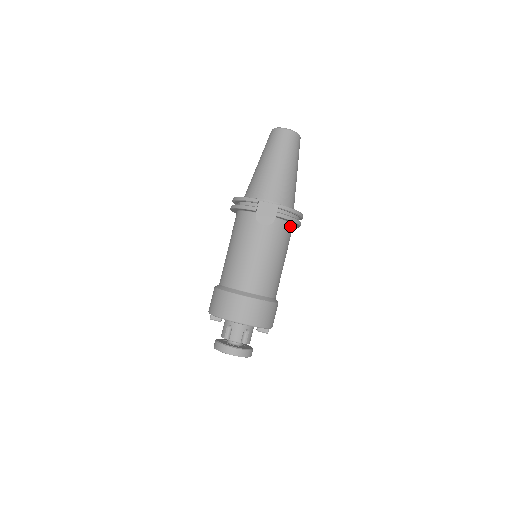
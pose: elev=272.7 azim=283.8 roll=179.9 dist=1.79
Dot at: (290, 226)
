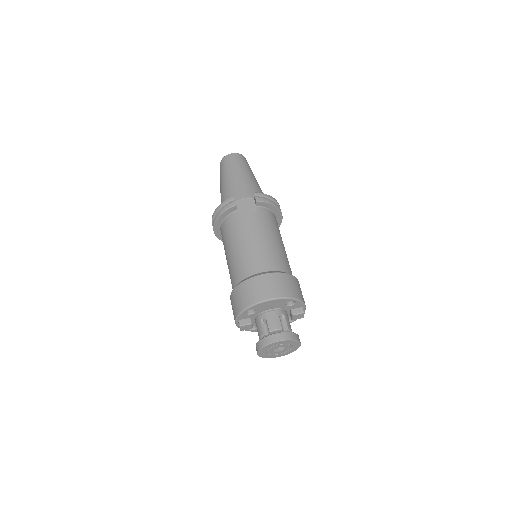
Dot at: (273, 215)
